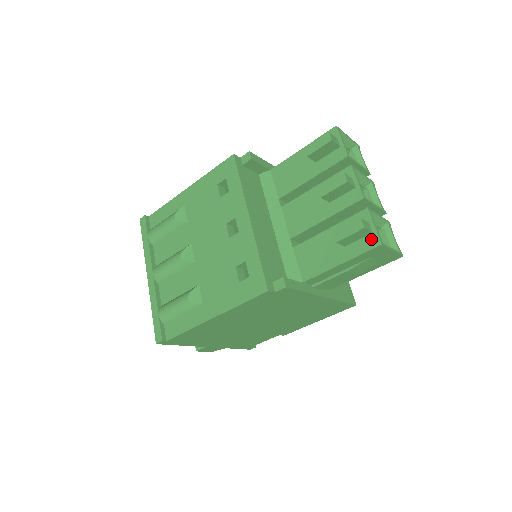
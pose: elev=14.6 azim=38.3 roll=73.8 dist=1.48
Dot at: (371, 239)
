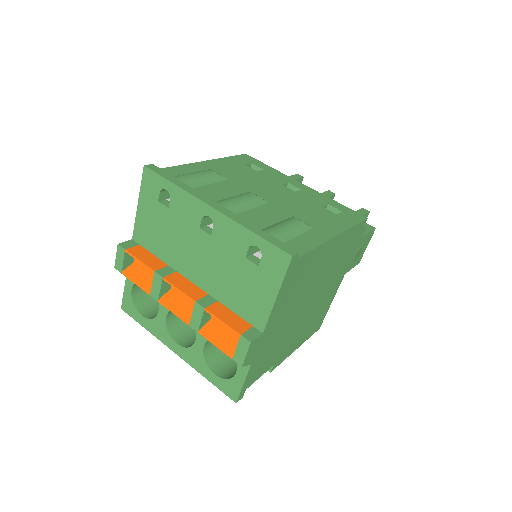
Dot at: (367, 226)
